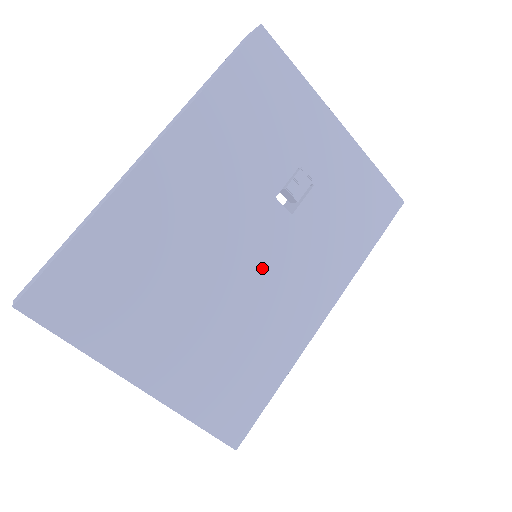
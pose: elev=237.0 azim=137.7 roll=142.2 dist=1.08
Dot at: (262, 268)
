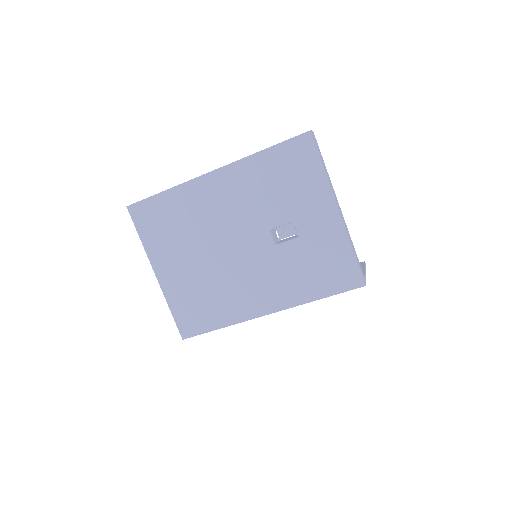
Dot at: (242, 262)
